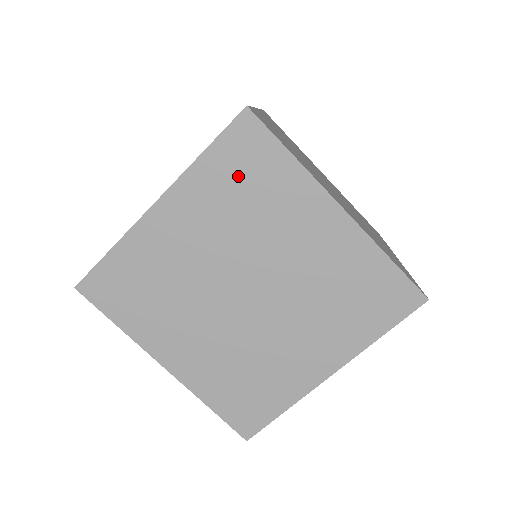
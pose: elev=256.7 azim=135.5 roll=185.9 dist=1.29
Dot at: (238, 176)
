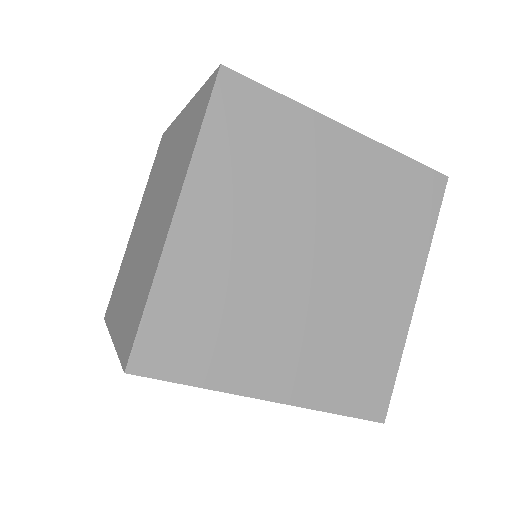
Dot at: occluded
